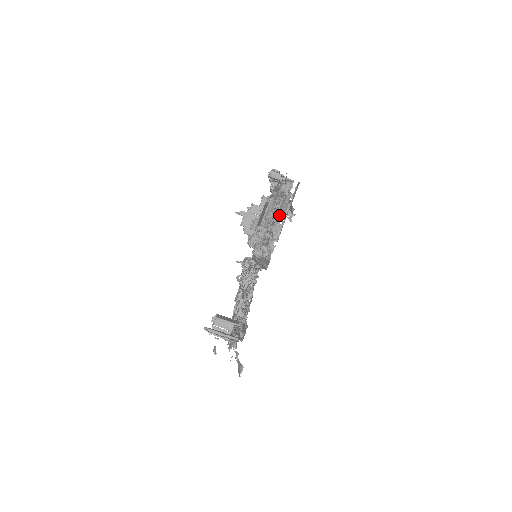
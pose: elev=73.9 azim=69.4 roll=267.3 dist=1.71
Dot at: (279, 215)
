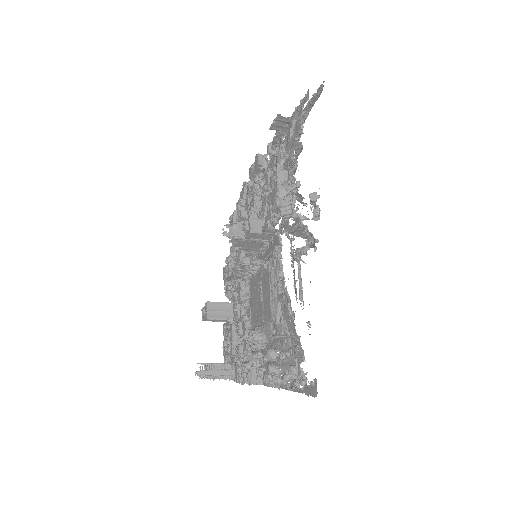
Dot at: (283, 382)
